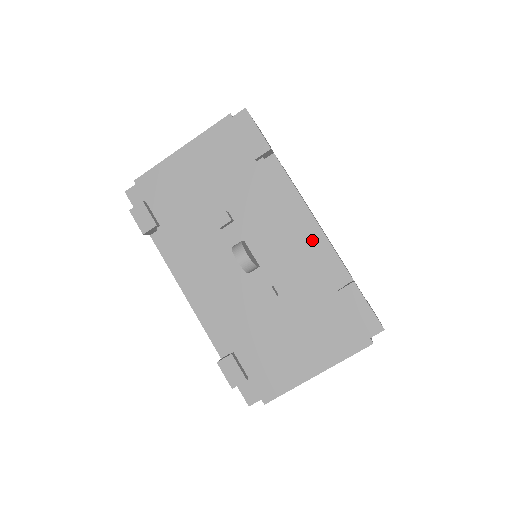
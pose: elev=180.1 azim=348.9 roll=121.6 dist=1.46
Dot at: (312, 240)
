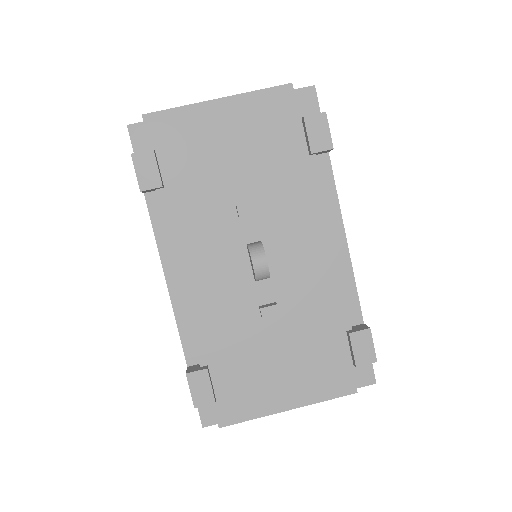
Dot at: (336, 266)
